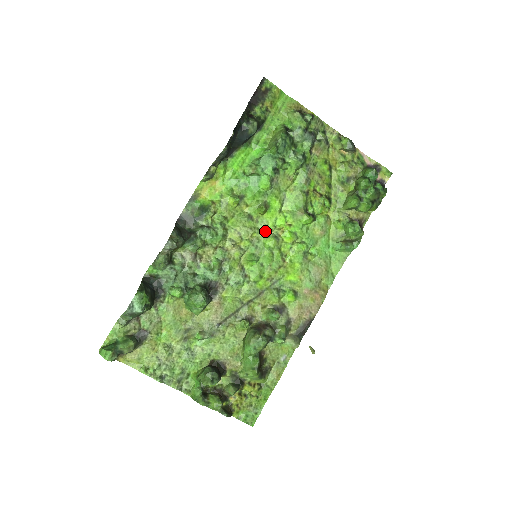
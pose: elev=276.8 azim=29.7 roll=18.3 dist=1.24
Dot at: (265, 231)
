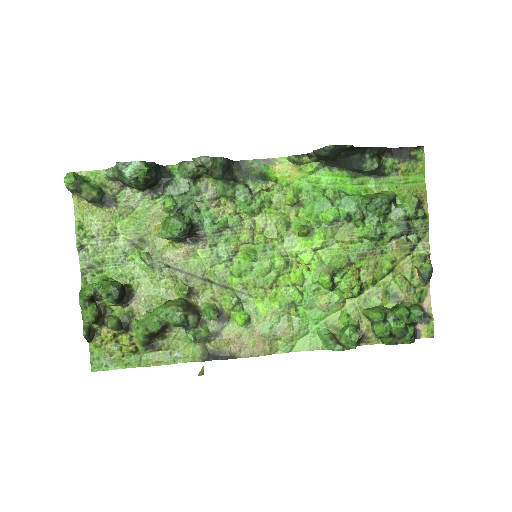
Dot at: (286, 249)
